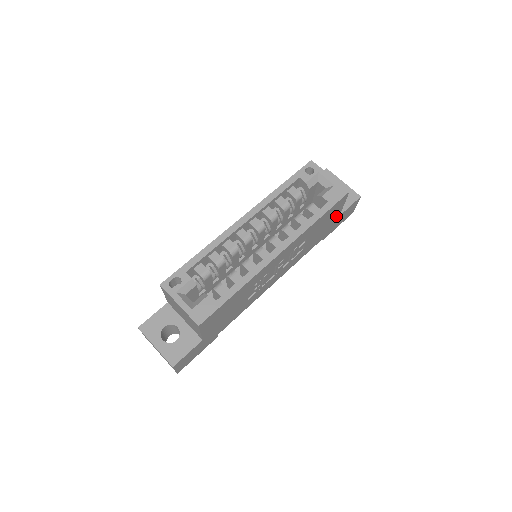
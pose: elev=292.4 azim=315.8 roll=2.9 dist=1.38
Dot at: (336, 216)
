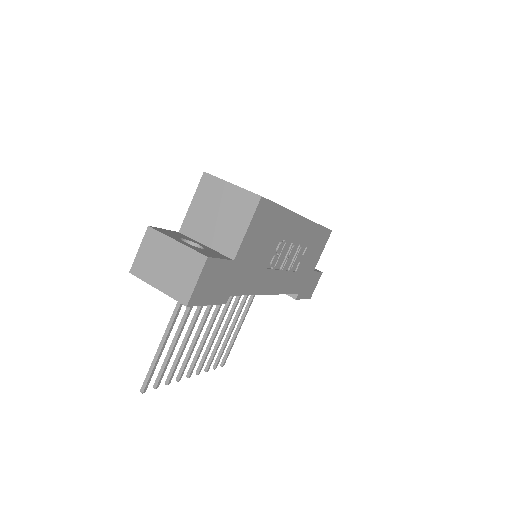
Dot at: (314, 264)
